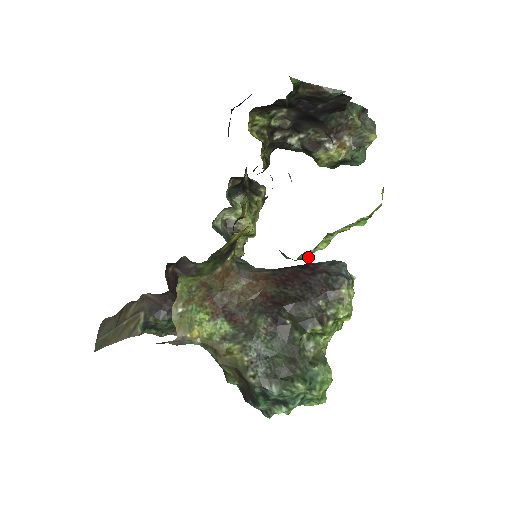
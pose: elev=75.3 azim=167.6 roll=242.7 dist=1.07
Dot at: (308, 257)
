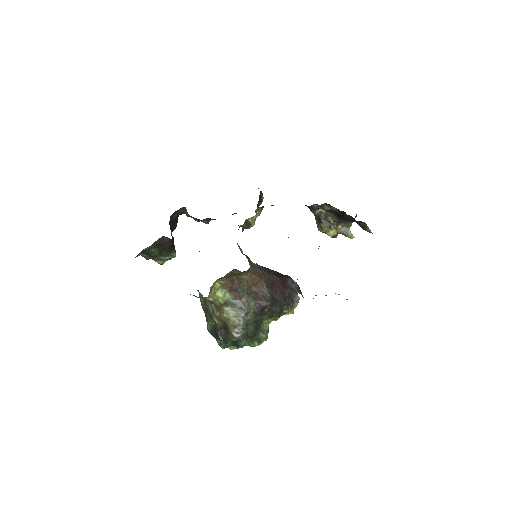
Dot at: occluded
